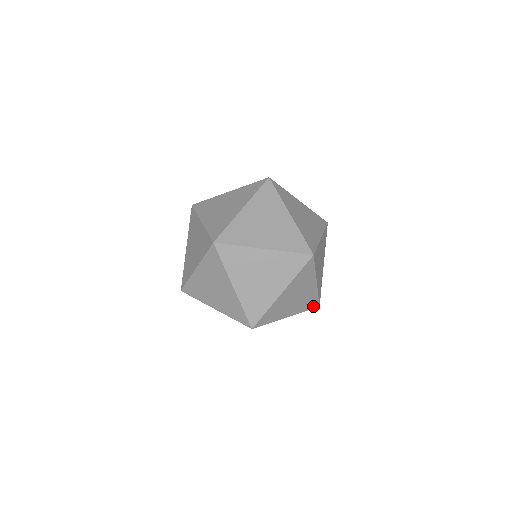
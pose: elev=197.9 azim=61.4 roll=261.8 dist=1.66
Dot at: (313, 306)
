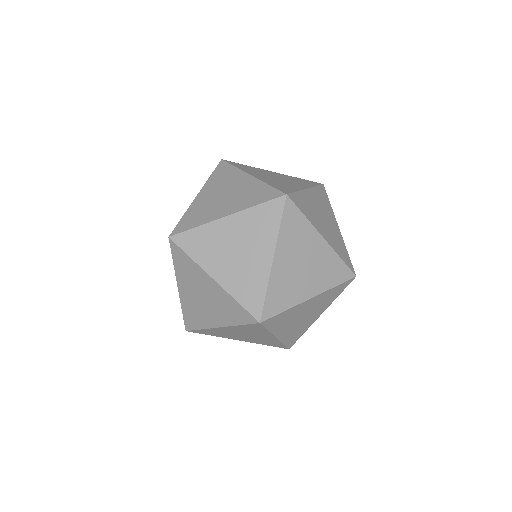
Dot at: (278, 346)
